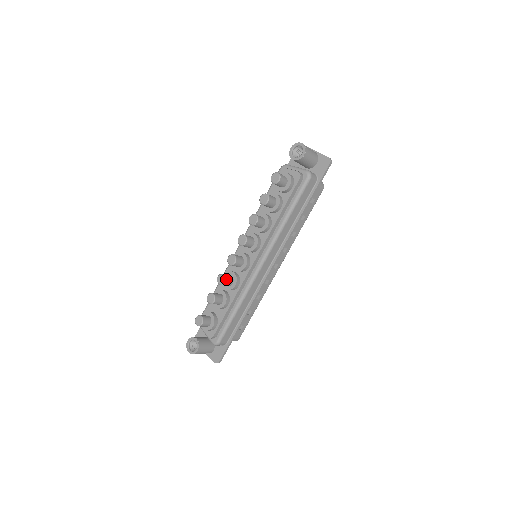
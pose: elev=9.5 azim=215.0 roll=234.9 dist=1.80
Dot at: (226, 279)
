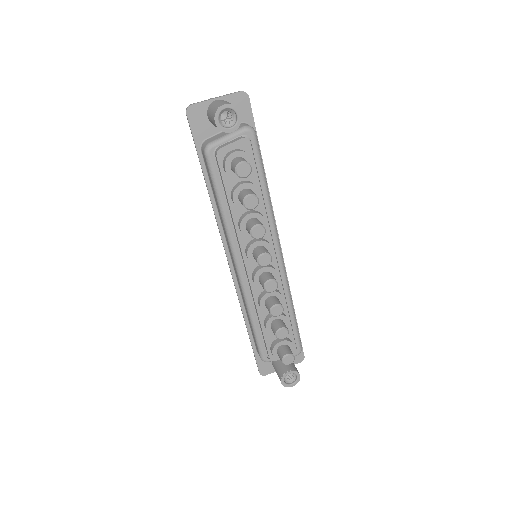
Dot at: (281, 305)
